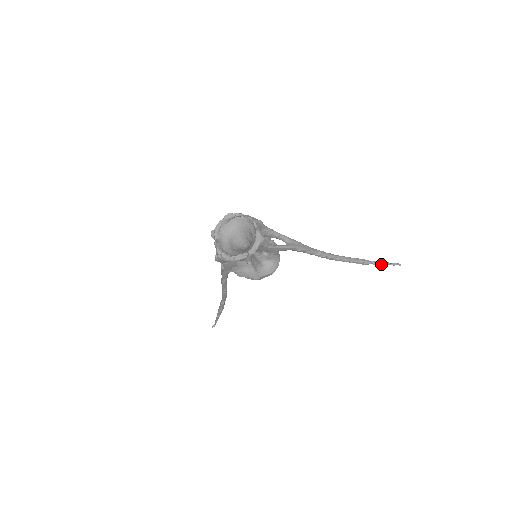
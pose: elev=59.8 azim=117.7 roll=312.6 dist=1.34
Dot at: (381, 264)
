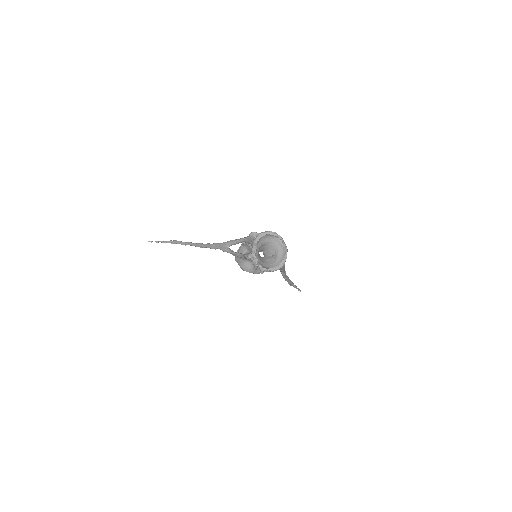
Dot at: occluded
